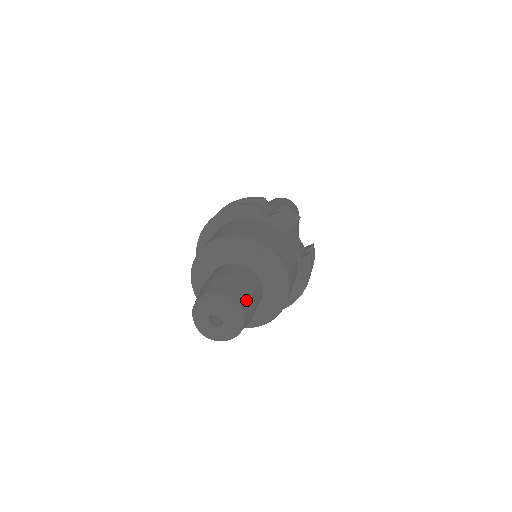
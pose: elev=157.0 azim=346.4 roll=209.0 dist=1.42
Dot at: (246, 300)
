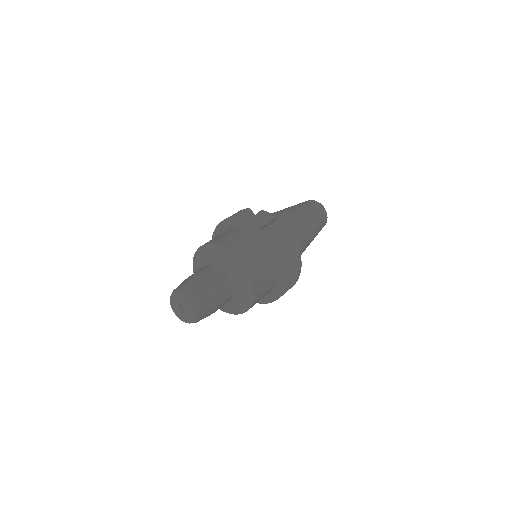
Dot at: (201, 291)
